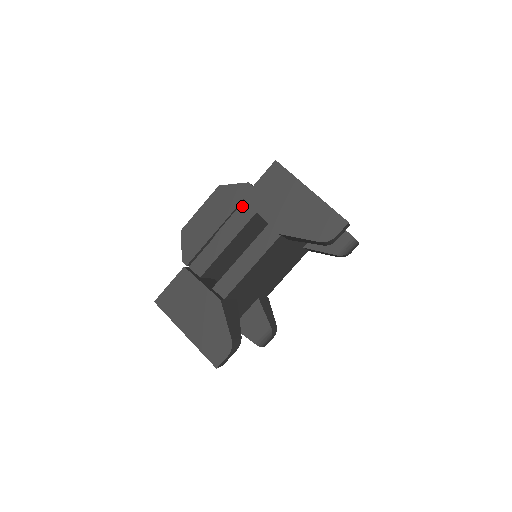
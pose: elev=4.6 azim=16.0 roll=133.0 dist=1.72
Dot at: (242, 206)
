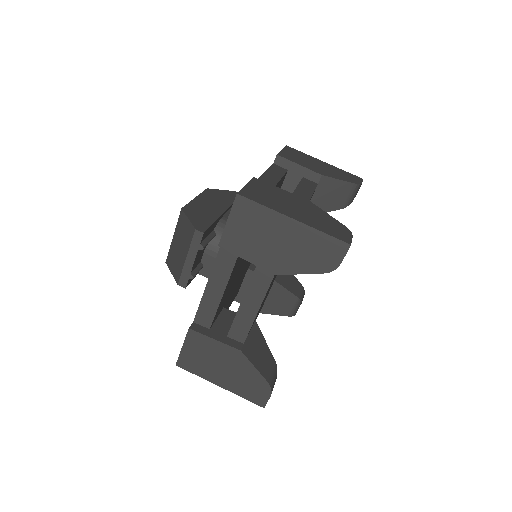
Dot at: (273, 165)
